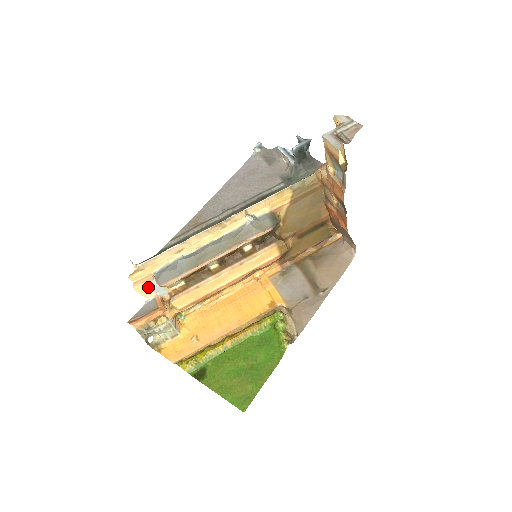
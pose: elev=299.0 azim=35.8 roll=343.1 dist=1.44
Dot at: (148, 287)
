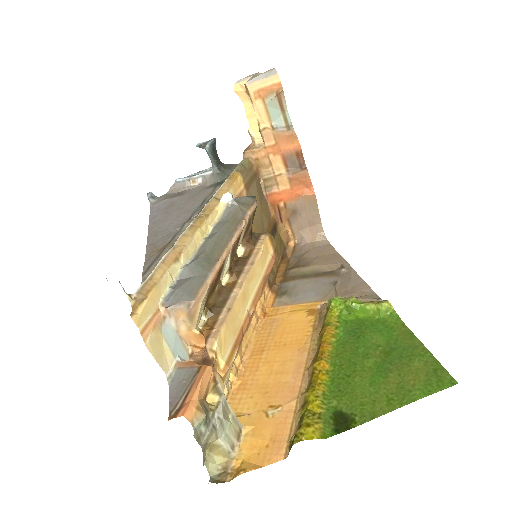
Dot at: (161, 343)
